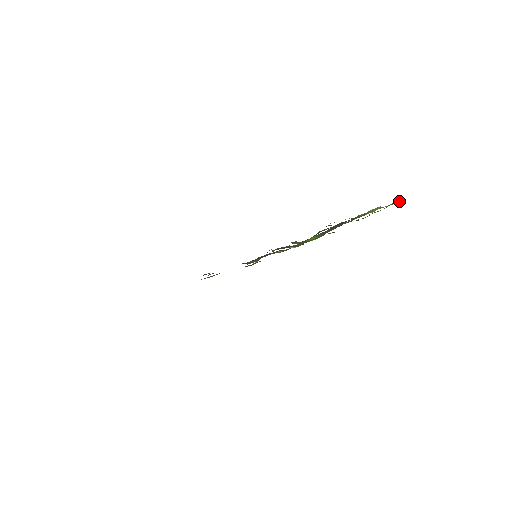
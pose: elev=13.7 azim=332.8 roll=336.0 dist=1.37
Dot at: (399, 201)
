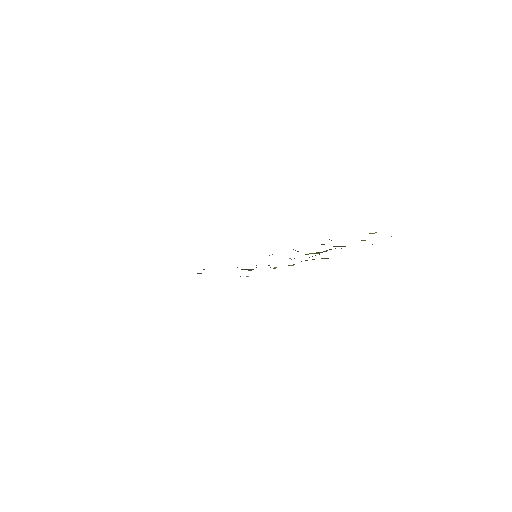
Dot at: occluded
